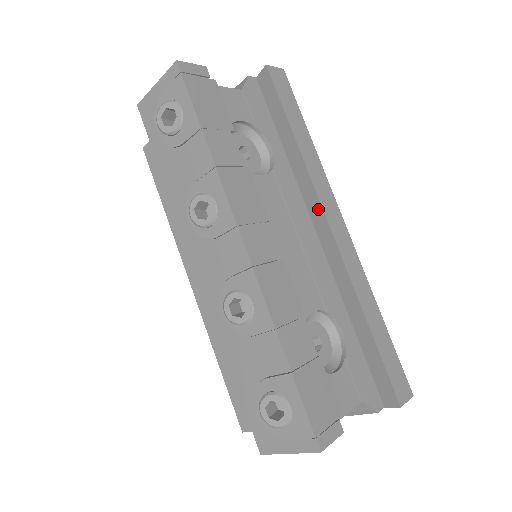
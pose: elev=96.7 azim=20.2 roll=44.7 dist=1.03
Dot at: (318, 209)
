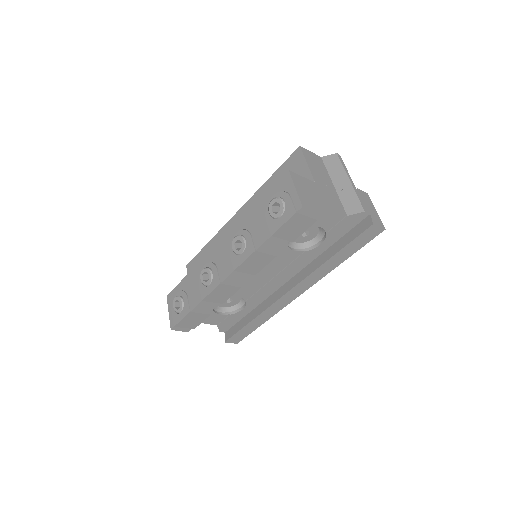
Dot at: (297, 281)
